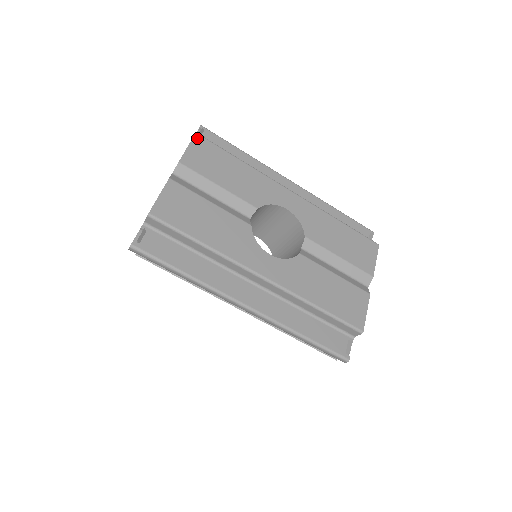
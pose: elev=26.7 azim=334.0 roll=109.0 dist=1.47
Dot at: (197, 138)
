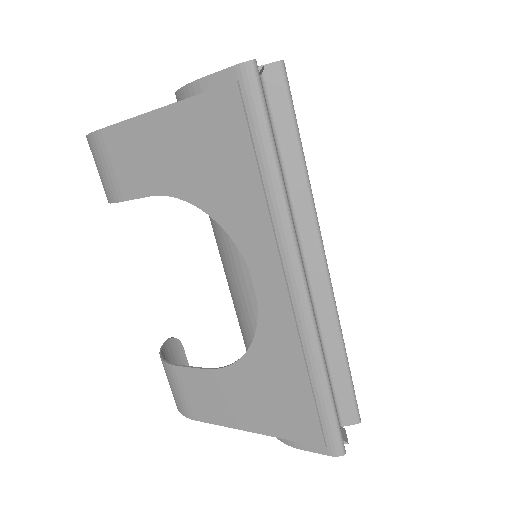
Dot at: occluded
